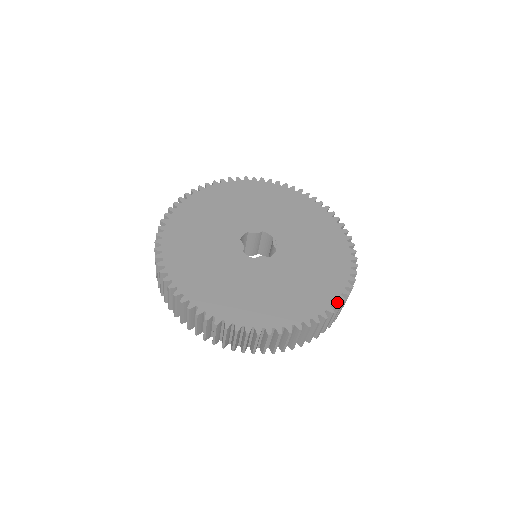
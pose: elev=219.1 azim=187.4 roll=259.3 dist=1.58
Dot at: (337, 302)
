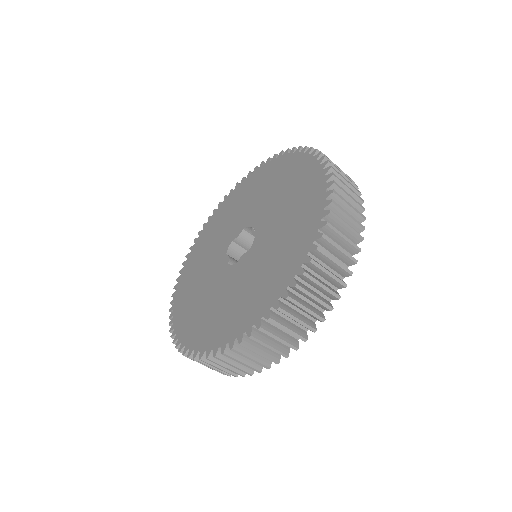
Dot at: (313, 245)
